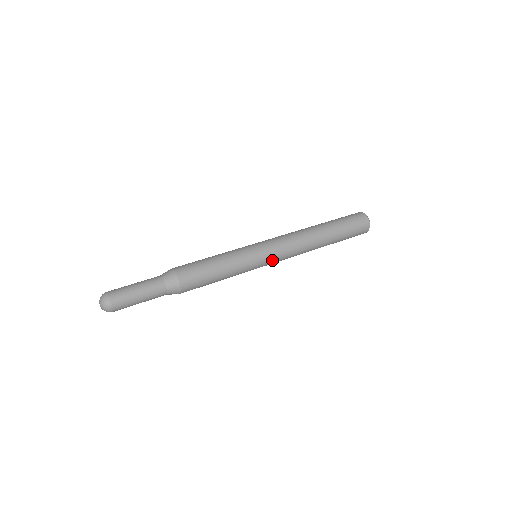
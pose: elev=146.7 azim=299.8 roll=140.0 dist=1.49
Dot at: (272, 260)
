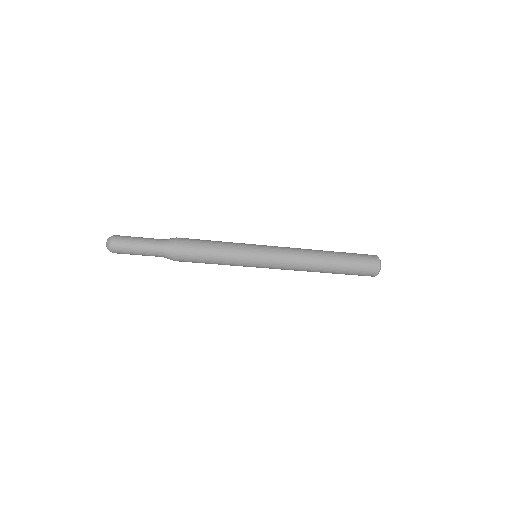
Dot at: (269, 251)
